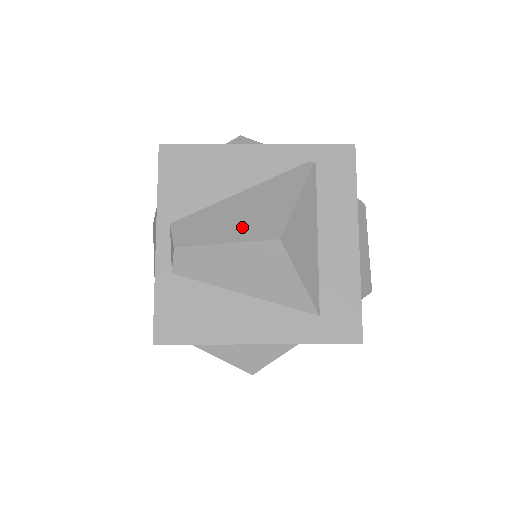
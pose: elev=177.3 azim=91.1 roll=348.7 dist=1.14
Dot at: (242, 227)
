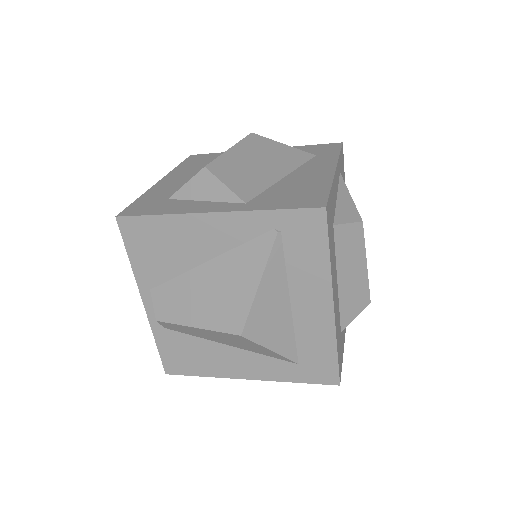
Dot at: (209, 311)
